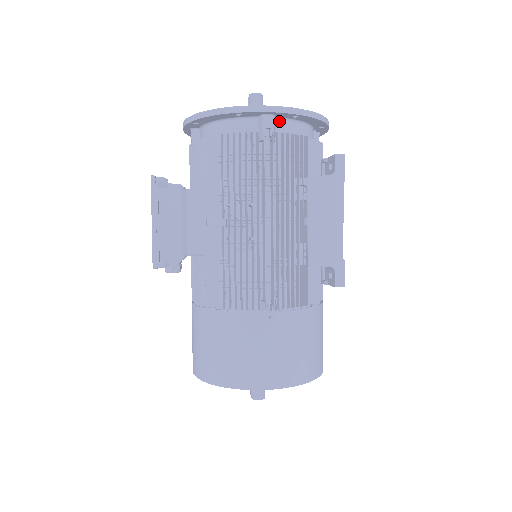
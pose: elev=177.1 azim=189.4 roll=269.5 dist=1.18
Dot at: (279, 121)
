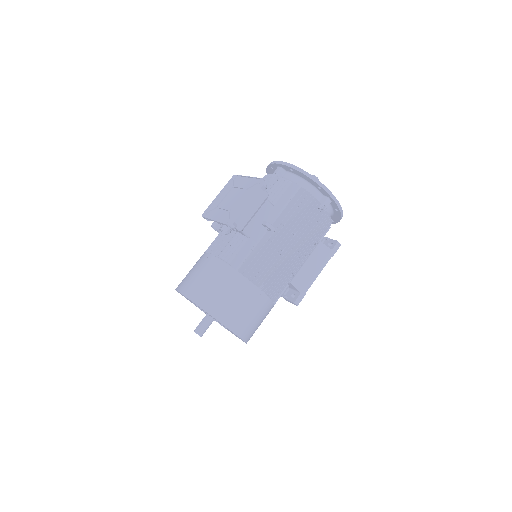
Dot at: (329, 205)
